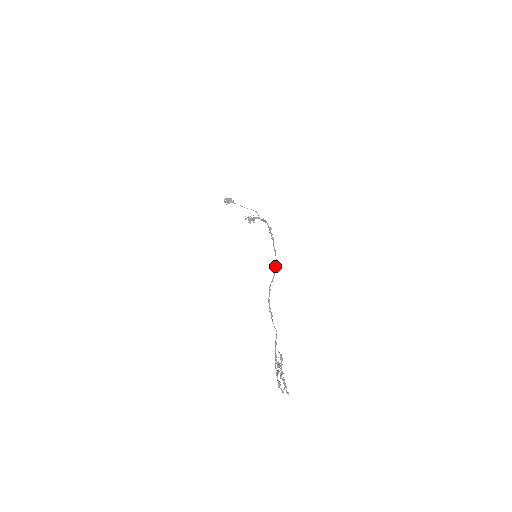
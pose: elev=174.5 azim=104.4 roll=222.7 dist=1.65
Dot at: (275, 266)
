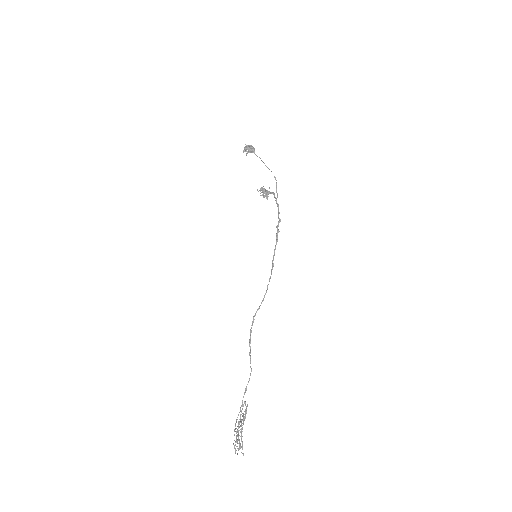
Dot at: (267, 288)
